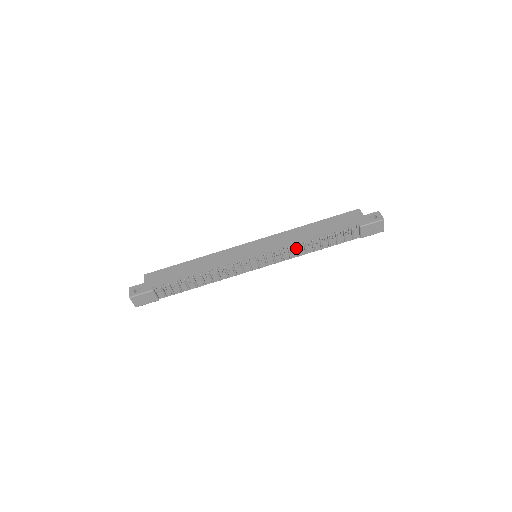
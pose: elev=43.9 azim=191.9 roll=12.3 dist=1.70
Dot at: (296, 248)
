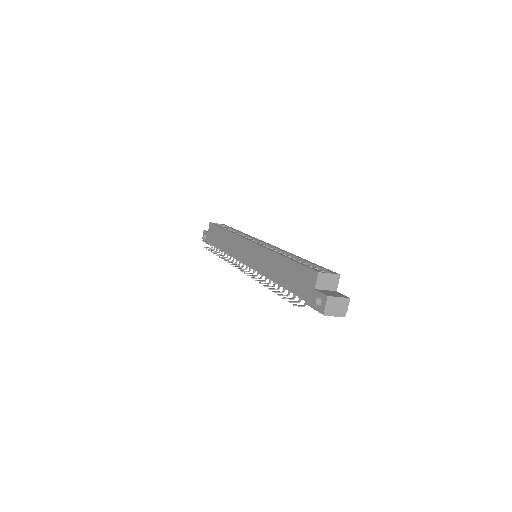
Dot at: occluded
